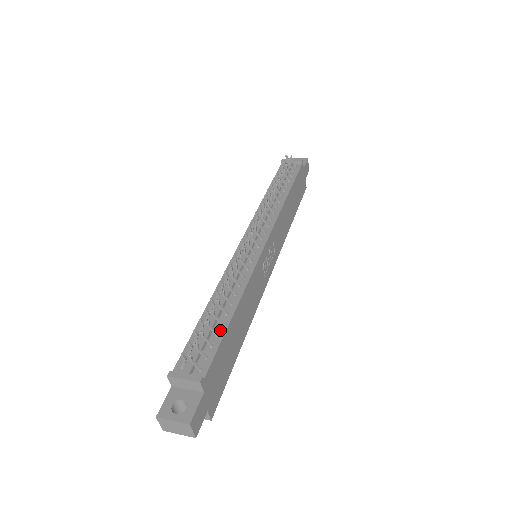
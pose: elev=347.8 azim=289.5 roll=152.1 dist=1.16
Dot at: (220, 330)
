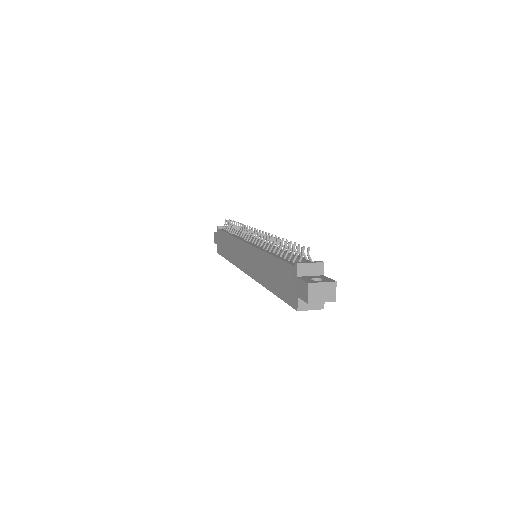
Dot at: occluded
